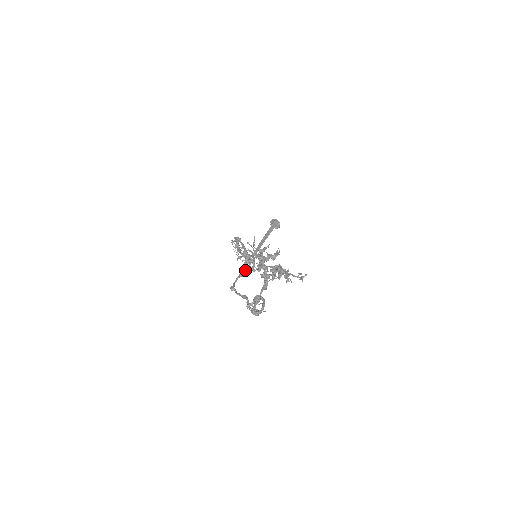
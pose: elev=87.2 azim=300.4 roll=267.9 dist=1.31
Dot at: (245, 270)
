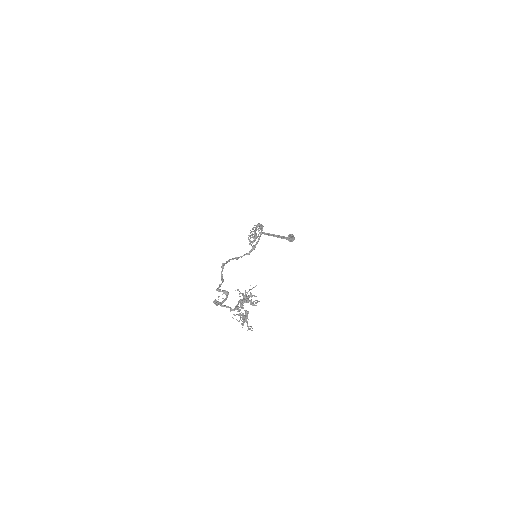
Dot at: occluded
